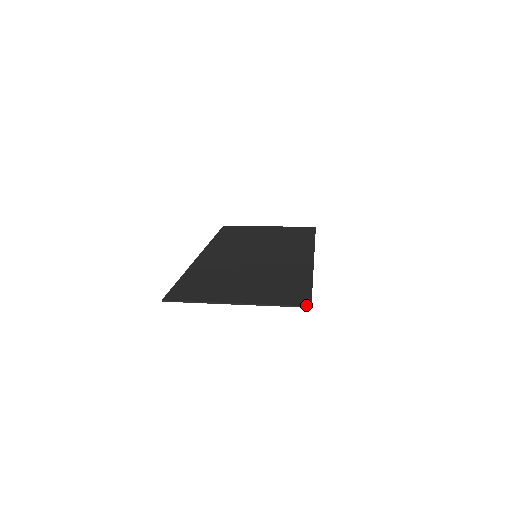
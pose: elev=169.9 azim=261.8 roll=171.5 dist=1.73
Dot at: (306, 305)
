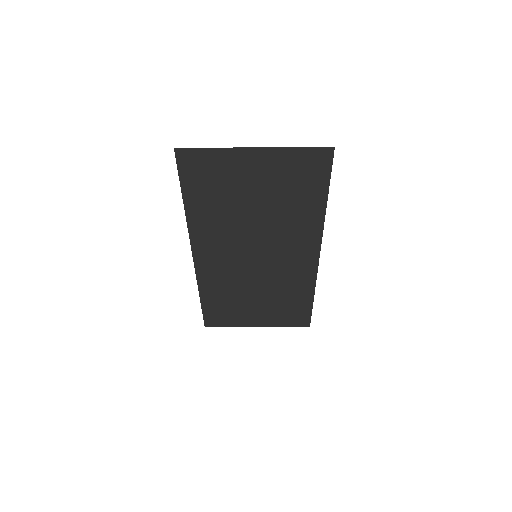
Dot at: (329, 148)
